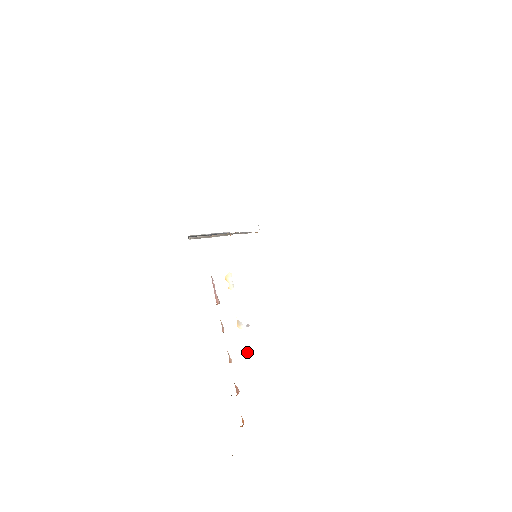
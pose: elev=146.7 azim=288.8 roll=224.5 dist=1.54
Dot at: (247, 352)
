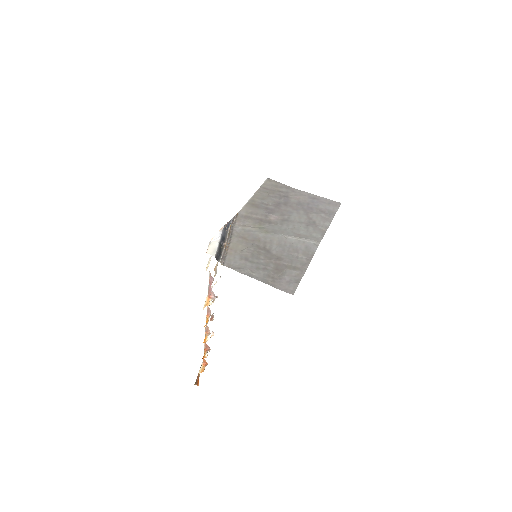
Dot at: (213, 316)
